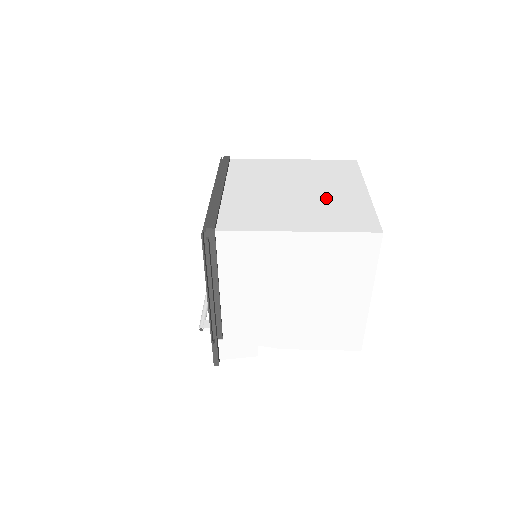
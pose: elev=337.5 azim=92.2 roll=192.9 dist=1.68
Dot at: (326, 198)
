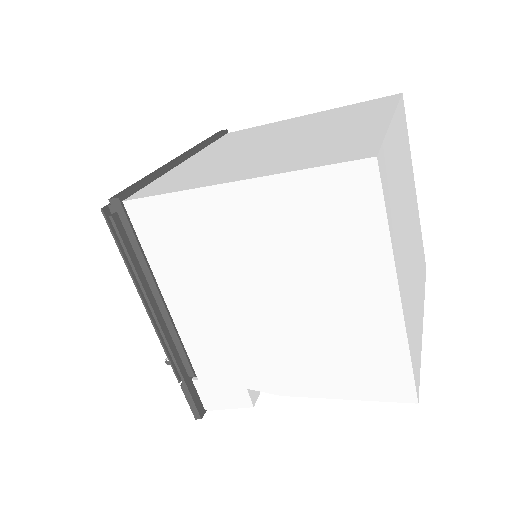
Dot at: (315, 138)
